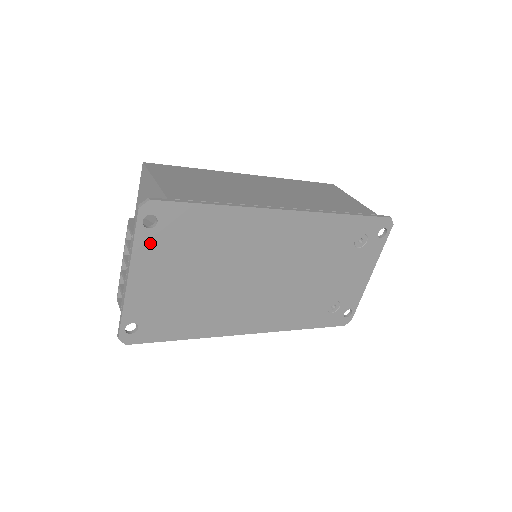
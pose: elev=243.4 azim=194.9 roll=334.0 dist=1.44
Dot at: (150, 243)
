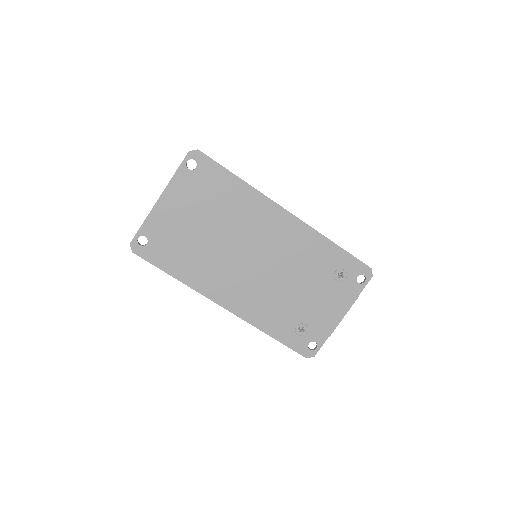
Dot at: (185, 180)
